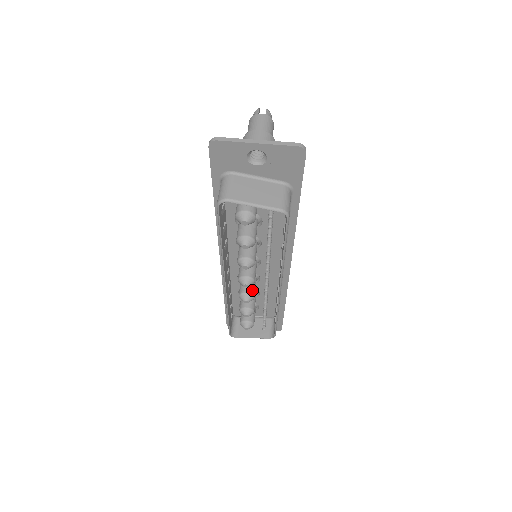
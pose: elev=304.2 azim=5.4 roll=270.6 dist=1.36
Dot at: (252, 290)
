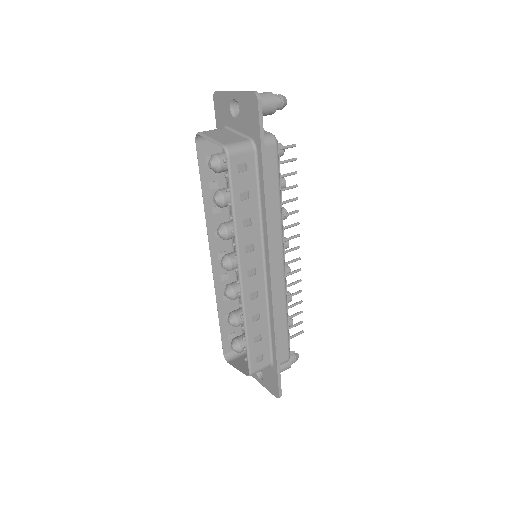
Dot at: (237, 287)
